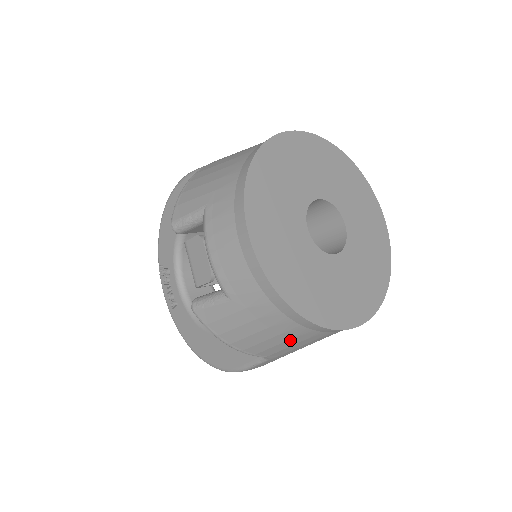
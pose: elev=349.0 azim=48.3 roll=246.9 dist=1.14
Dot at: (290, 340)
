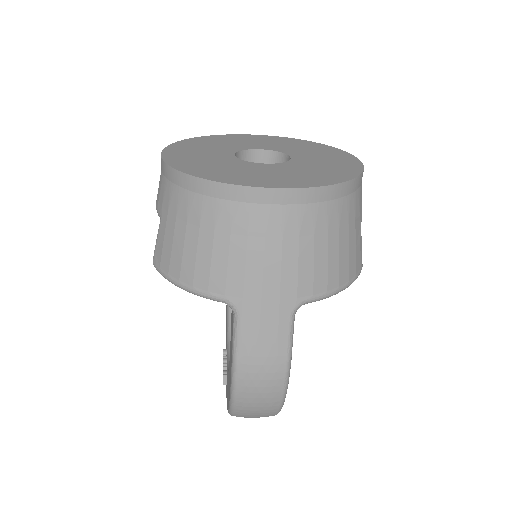
Dot at: (216, 236)
